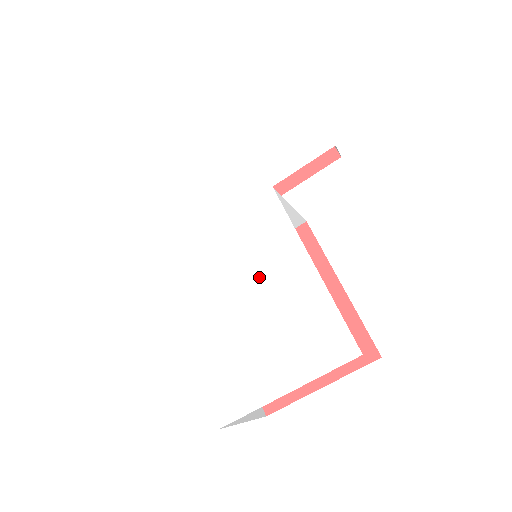
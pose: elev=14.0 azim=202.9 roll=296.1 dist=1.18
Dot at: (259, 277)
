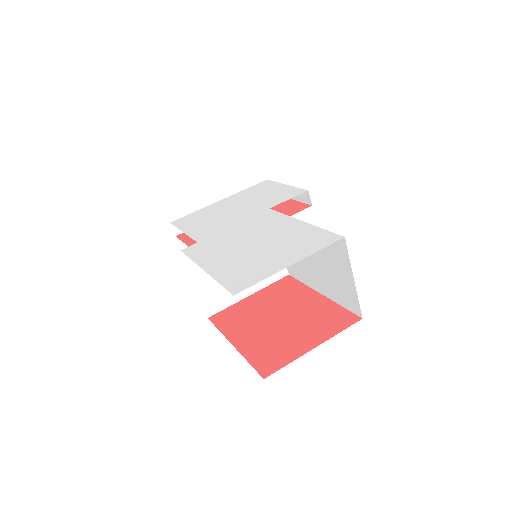
Dot at: (263, 234)
